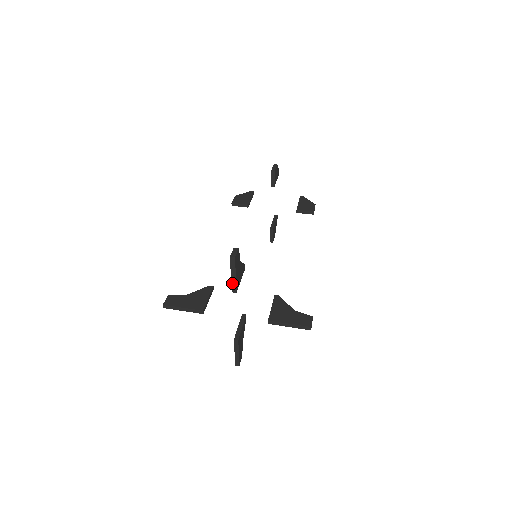
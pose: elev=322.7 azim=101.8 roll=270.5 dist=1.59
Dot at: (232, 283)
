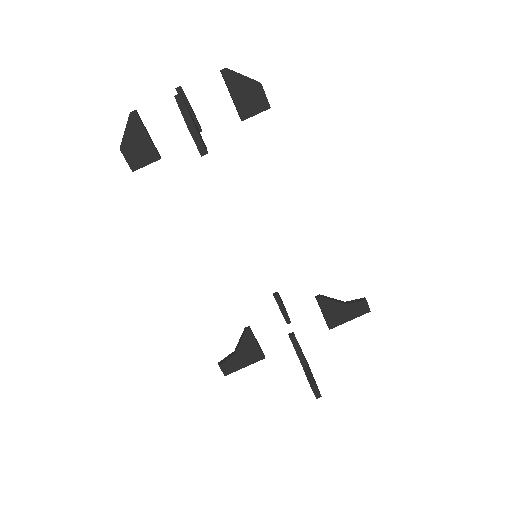
Dot at: occluded
